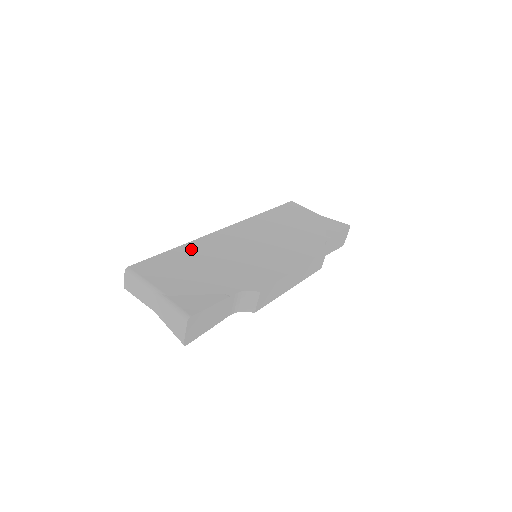
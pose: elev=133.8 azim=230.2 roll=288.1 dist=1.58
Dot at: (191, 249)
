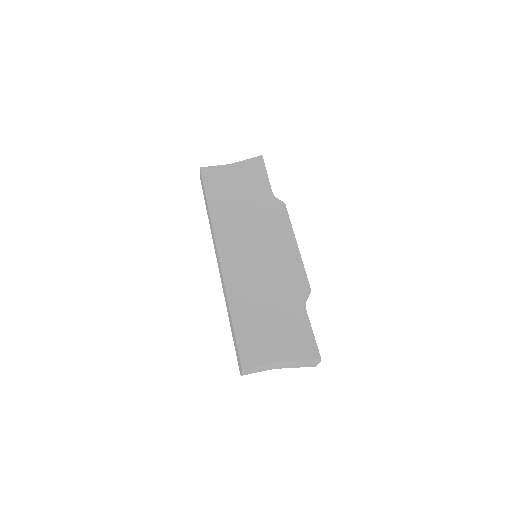
Dot at: (239, 306)
